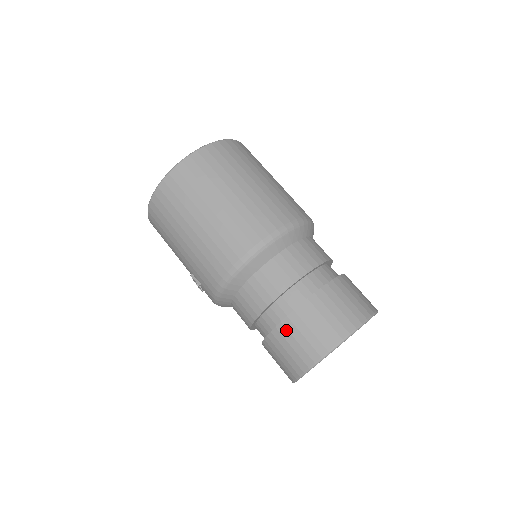
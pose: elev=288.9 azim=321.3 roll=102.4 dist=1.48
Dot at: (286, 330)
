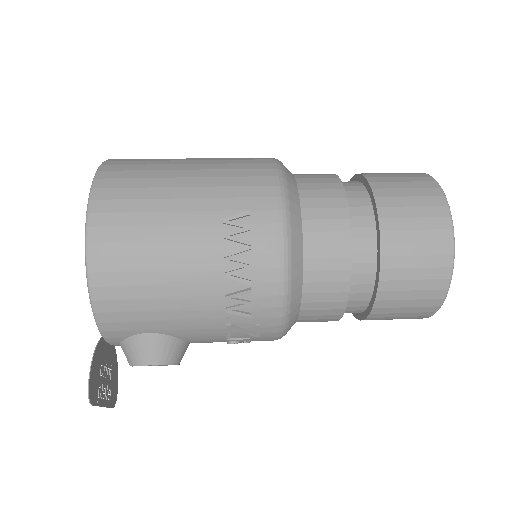
Dot at: (378, 178)
